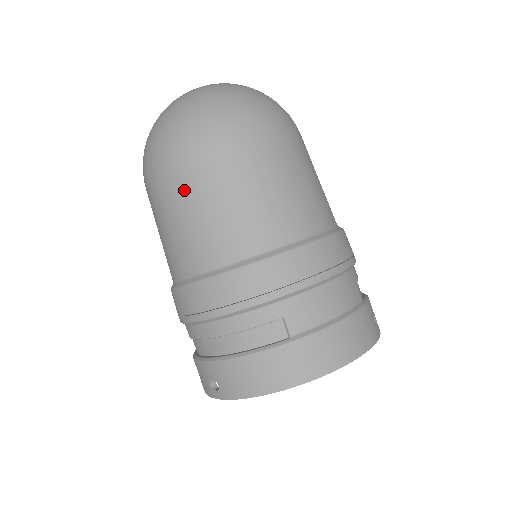
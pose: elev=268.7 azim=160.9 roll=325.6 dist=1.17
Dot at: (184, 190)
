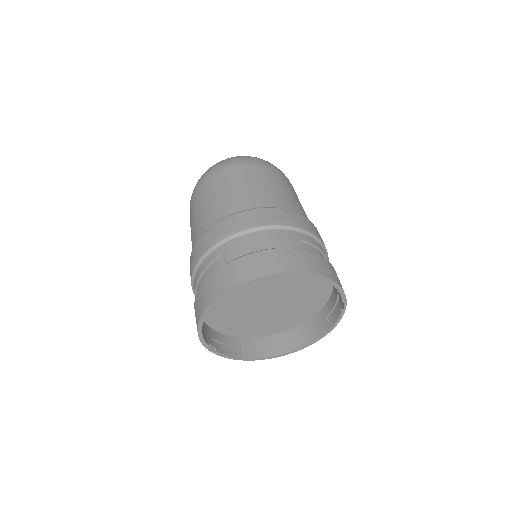
Dot at: (193, 209)
